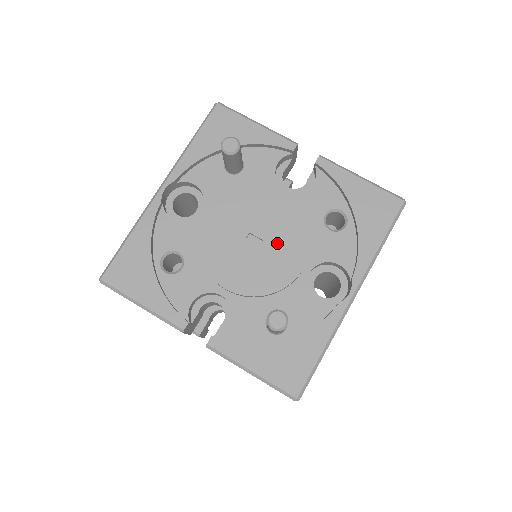
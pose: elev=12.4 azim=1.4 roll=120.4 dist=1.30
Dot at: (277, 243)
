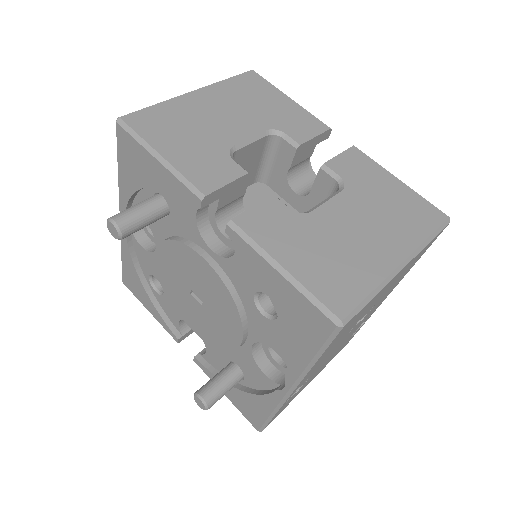
Dot at: (214, 310)
